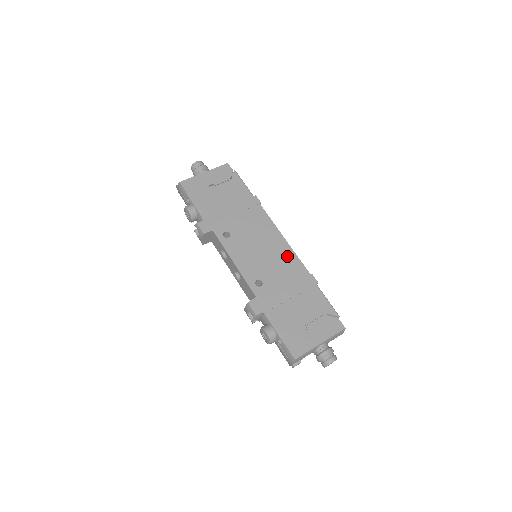
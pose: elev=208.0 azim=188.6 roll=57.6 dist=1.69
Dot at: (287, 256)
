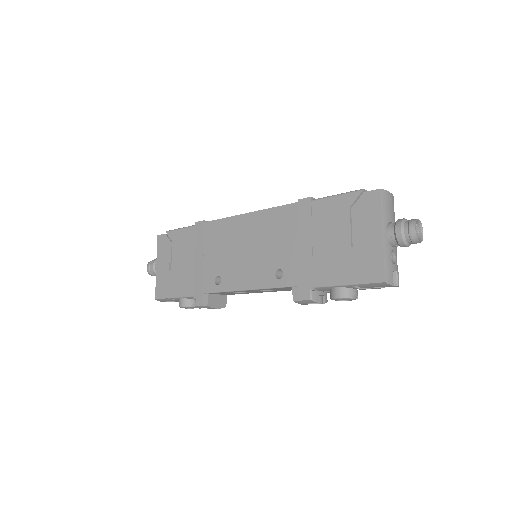
Dot at: (266, 221)
